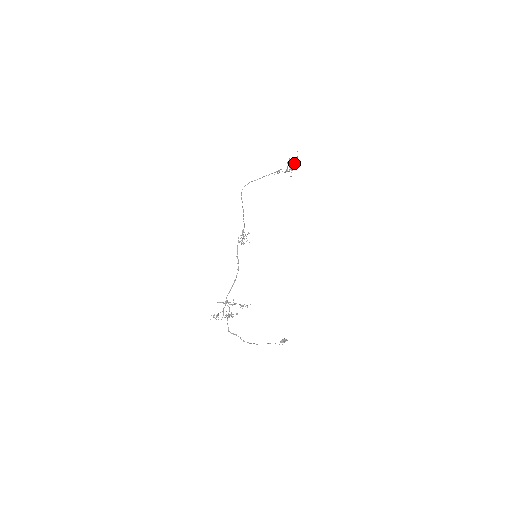
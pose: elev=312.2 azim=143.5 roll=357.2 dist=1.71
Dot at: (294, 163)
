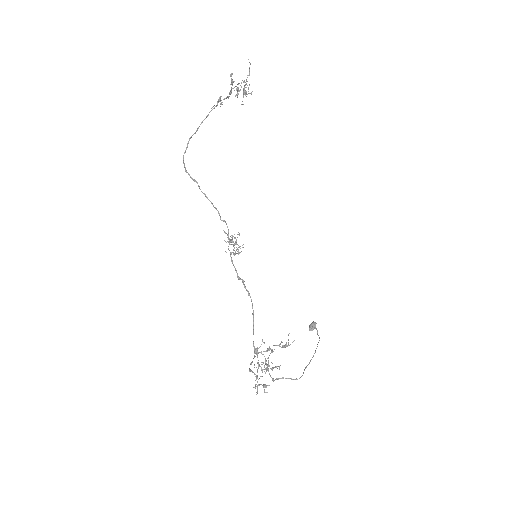
Dot at: occluded
